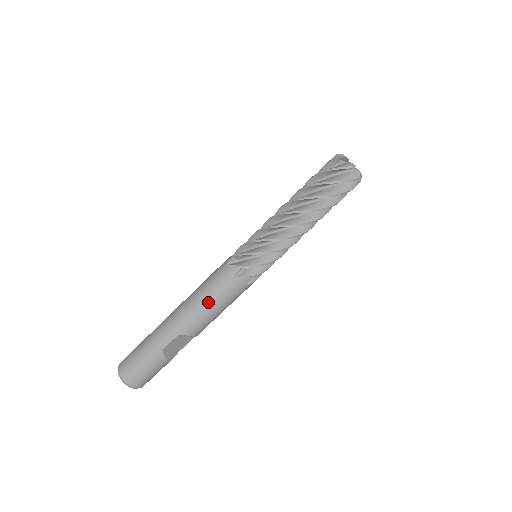
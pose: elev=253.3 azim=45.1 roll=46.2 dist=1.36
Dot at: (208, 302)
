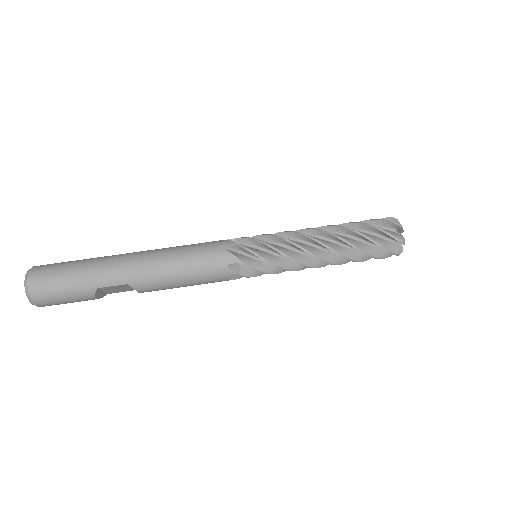
Dot at: (182, 273)
